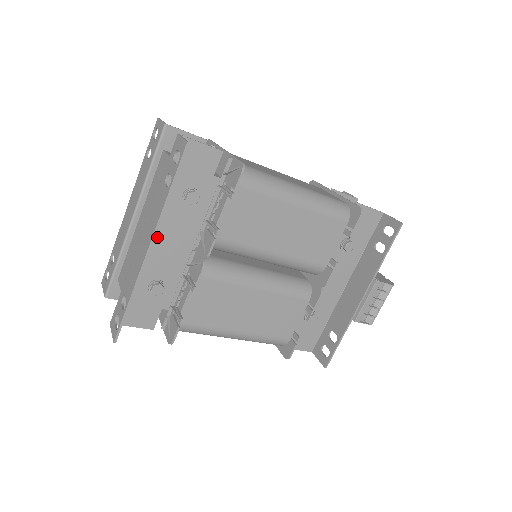
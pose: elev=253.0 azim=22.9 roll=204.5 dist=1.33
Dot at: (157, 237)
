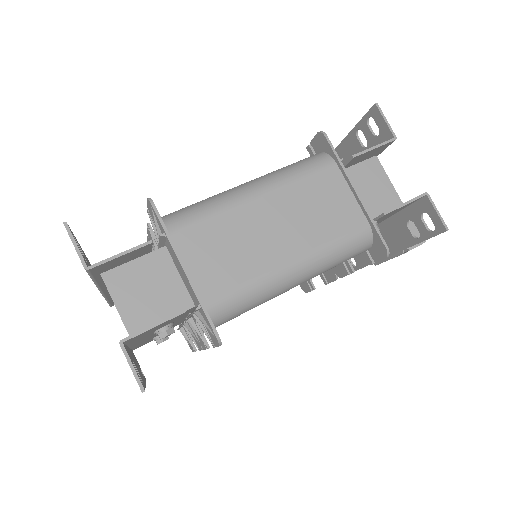
Dot at: (143, 340)
